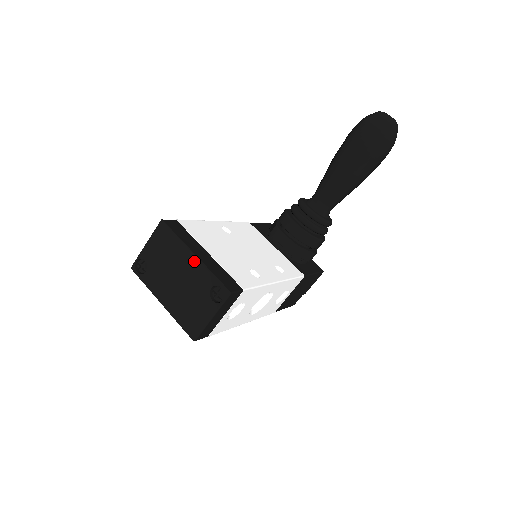
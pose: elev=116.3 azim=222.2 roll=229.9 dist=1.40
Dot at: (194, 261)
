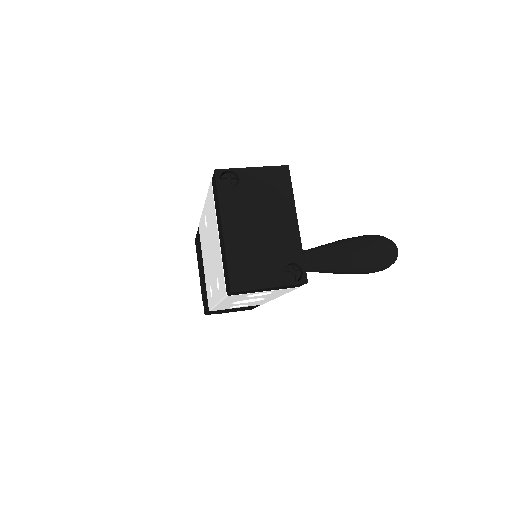
Dot at: (293, 227)
